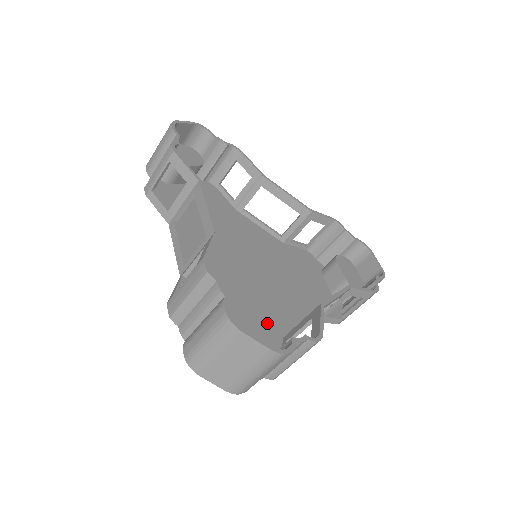
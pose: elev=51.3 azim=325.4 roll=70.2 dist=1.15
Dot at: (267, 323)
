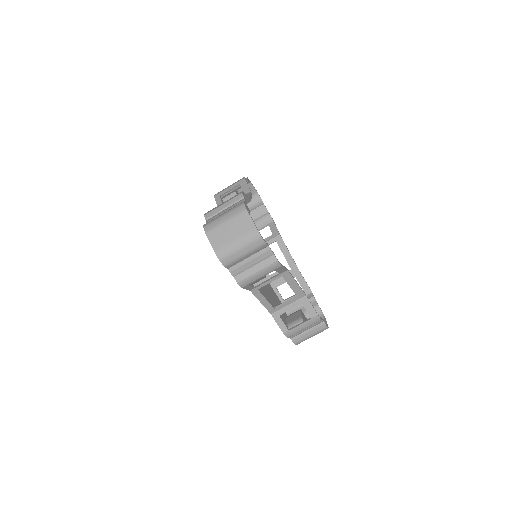
Dot at: occluded
